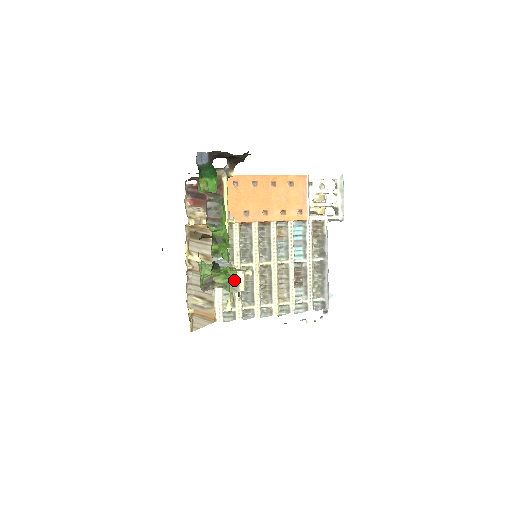
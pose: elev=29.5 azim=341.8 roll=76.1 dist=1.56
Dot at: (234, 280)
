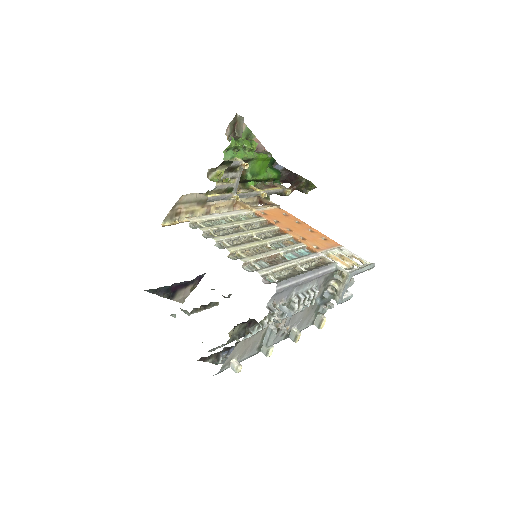
Dot at: occluded
